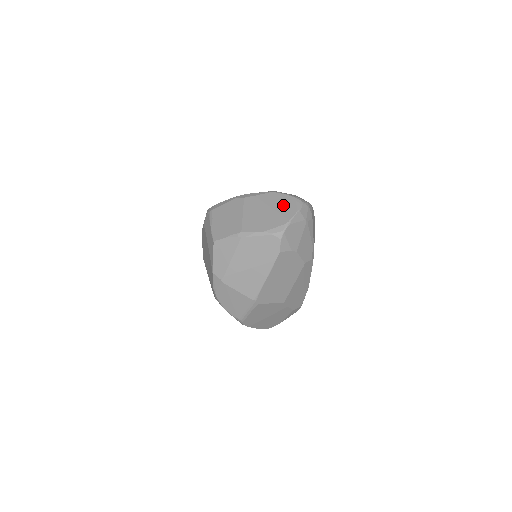
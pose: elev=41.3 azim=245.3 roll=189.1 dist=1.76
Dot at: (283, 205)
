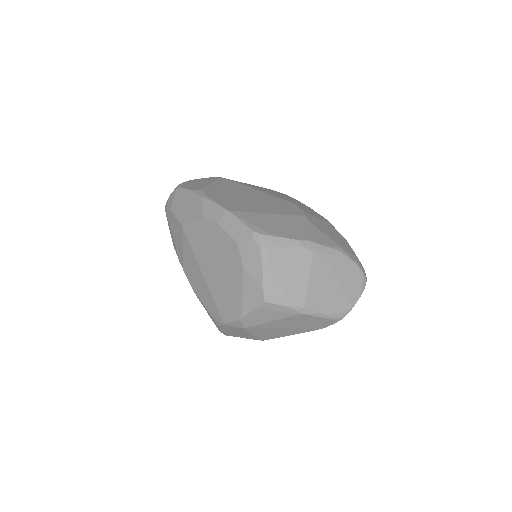
Dot at: (351, 281)
